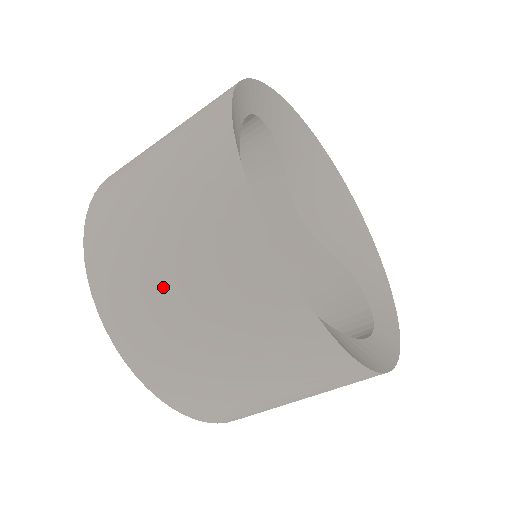
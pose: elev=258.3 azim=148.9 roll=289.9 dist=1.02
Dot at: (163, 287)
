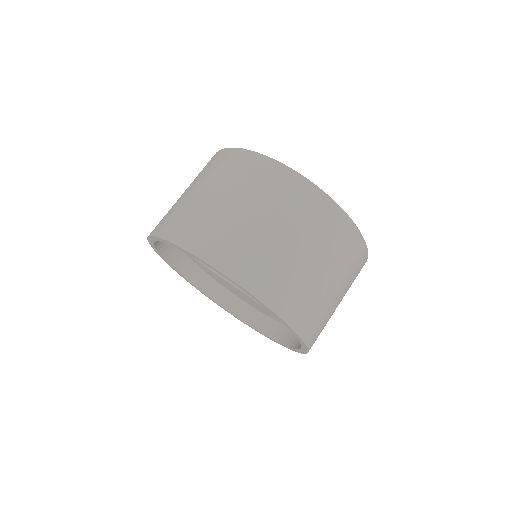
Dot at: (229, 212)
